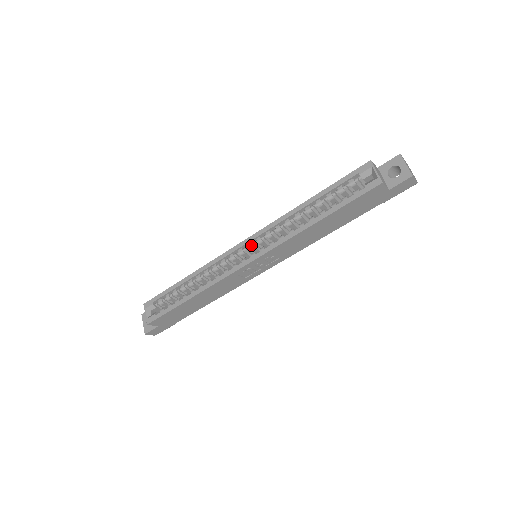
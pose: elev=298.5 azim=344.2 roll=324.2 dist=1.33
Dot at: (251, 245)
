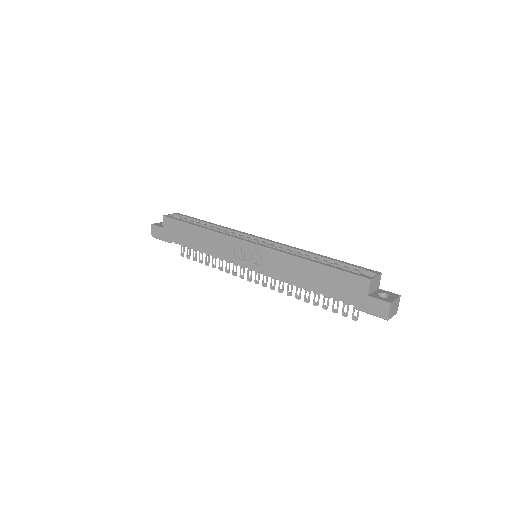
Dot at: (264, 242)
